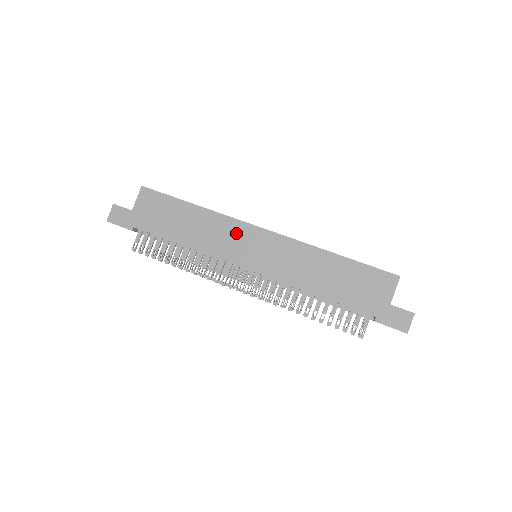
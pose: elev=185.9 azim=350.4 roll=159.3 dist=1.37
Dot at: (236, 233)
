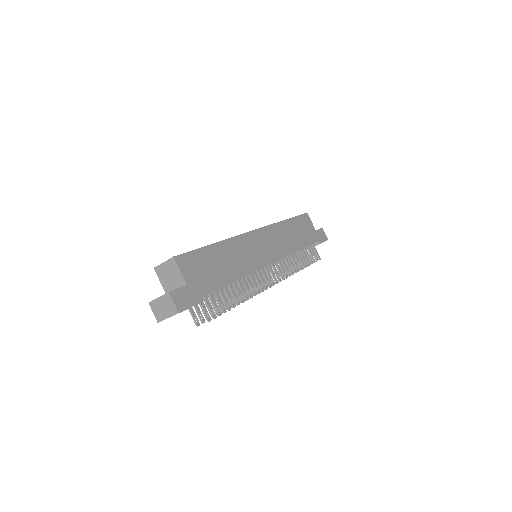
Dot at: (249, 244)
